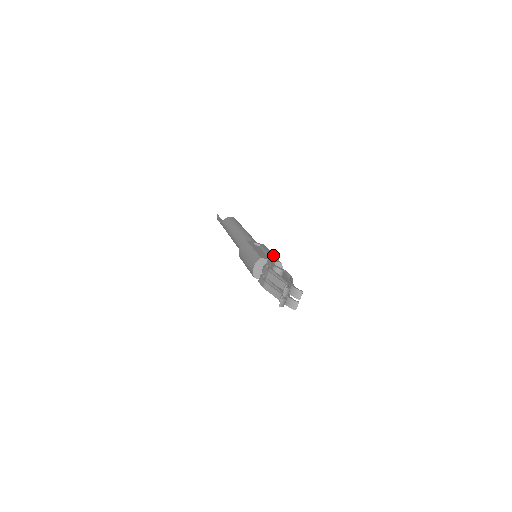
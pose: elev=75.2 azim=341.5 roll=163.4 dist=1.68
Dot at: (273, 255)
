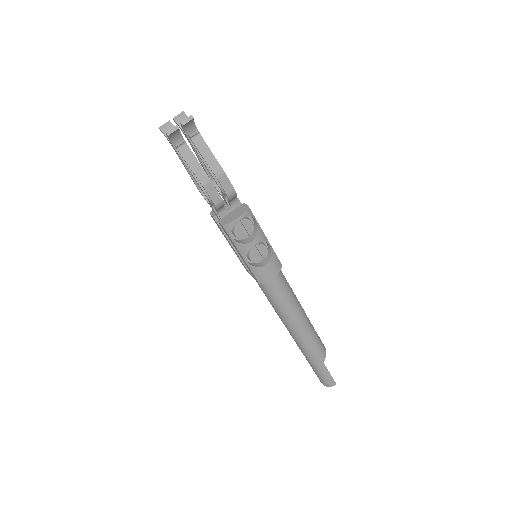
Dot at: (260, 227)
